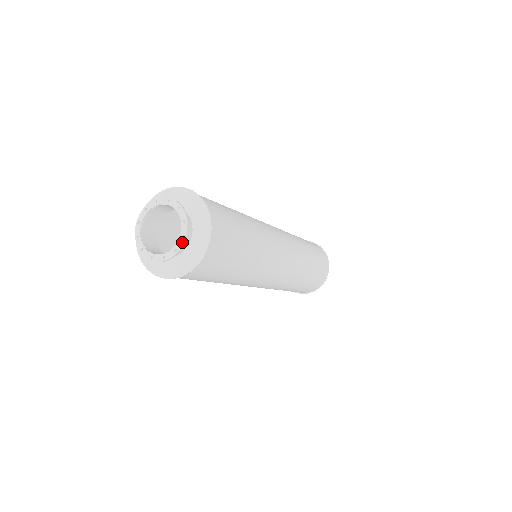
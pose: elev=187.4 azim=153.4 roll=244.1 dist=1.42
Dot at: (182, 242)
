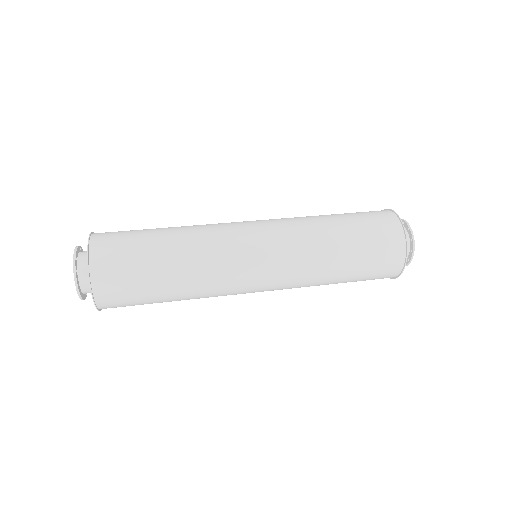
Dot at: (79, 297)
